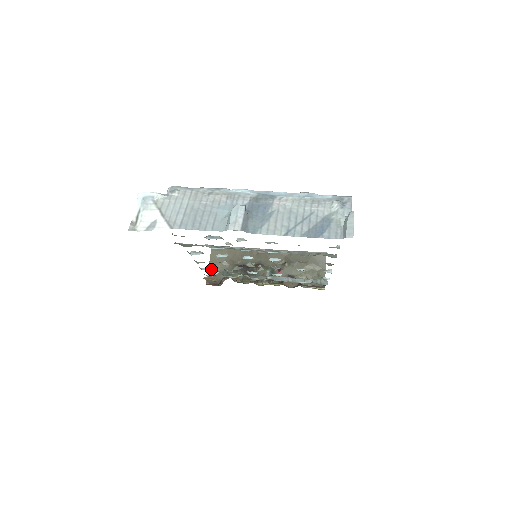
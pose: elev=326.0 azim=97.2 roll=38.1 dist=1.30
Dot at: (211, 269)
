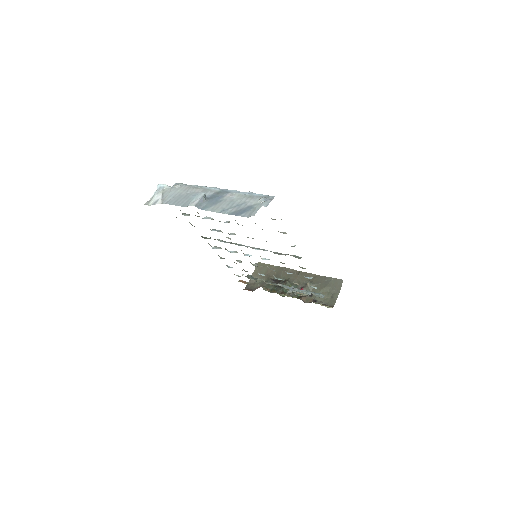
Dot at: occluded
